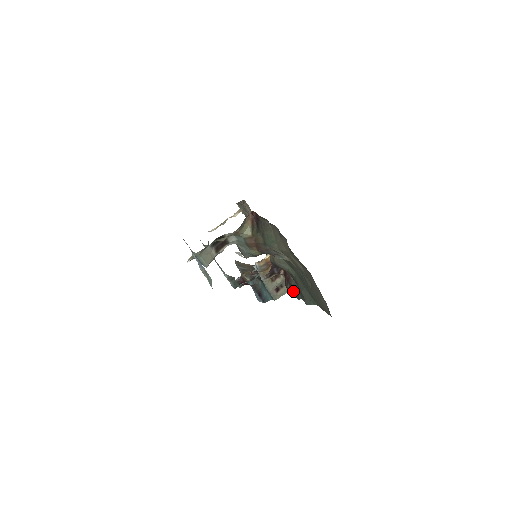
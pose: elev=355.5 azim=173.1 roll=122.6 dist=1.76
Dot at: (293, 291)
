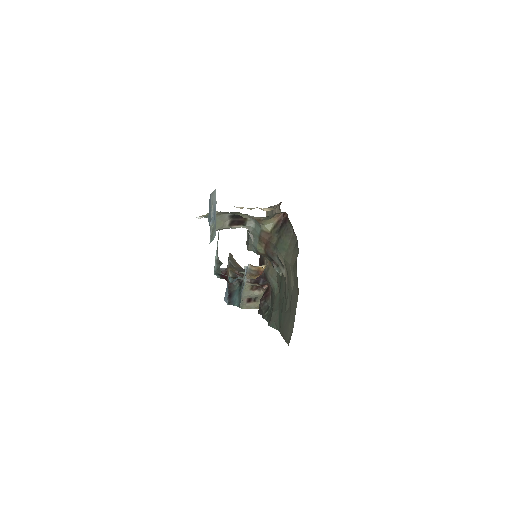
Dot at: (264, 309)
